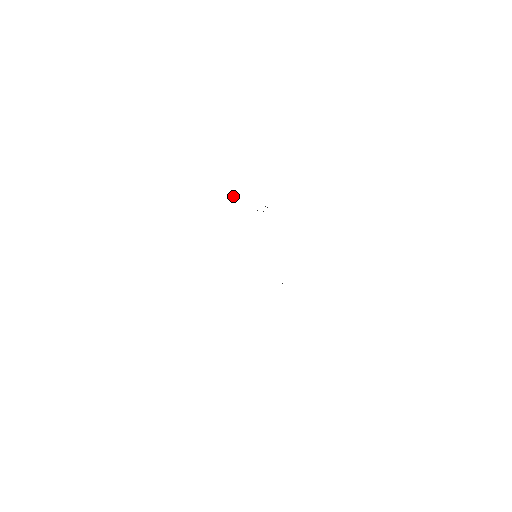
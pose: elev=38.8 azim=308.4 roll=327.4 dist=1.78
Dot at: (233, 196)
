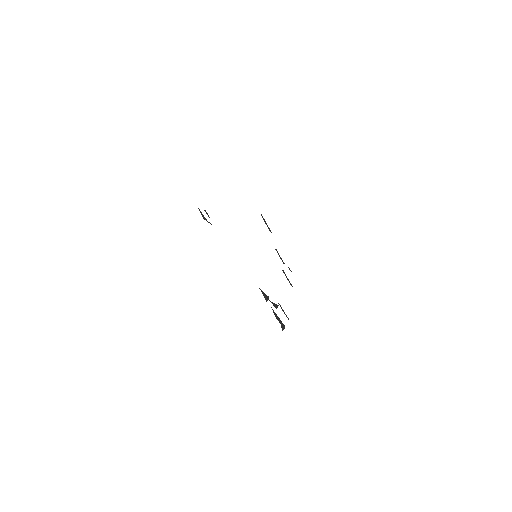
Dot at: (265, 222)
